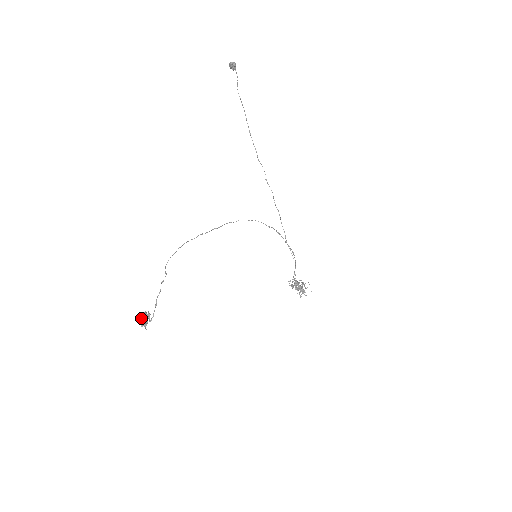
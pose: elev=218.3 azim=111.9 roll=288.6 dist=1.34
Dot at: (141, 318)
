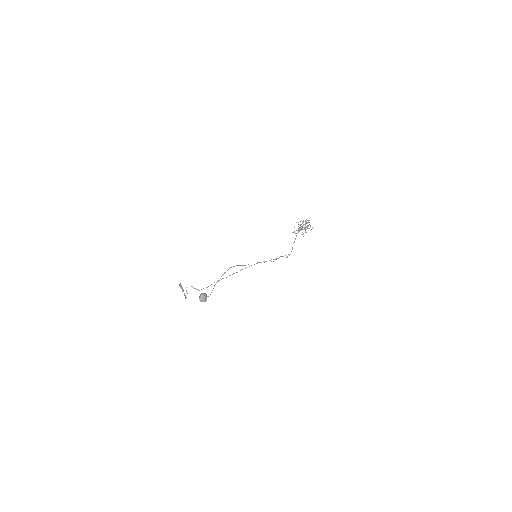
Dot at: occluded
